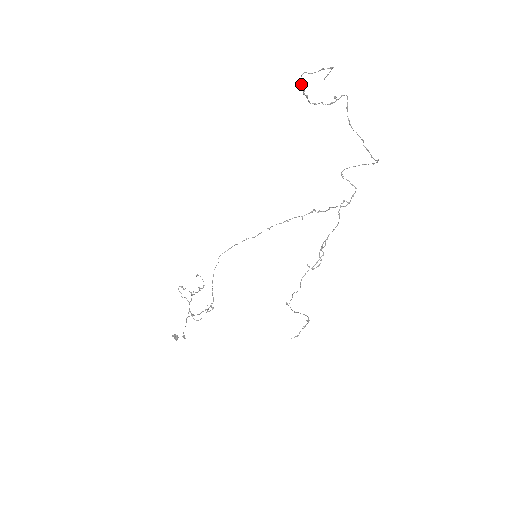
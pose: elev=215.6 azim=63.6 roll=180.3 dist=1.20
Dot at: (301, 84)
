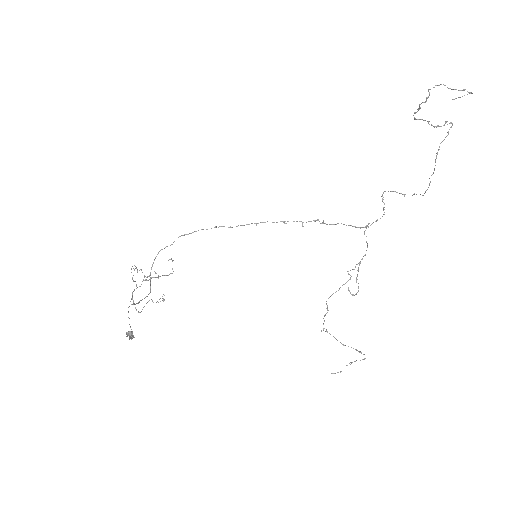
Dot at: (429, 94)
